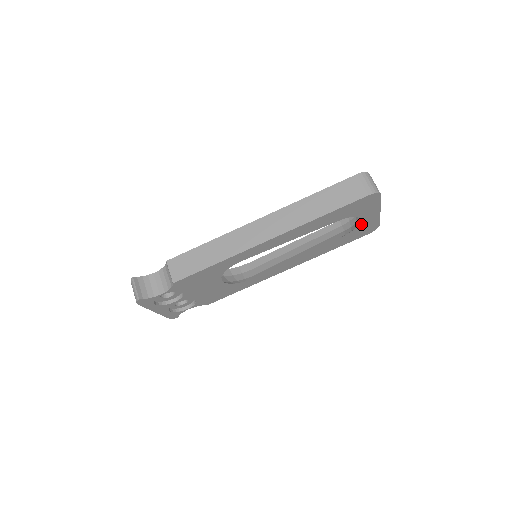
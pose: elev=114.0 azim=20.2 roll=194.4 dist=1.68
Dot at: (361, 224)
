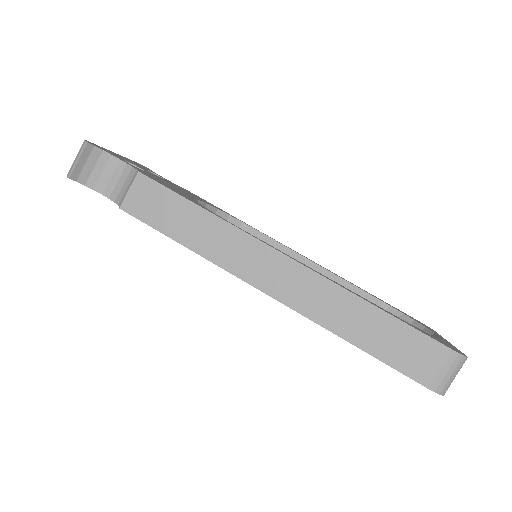
Dot at: occluded
